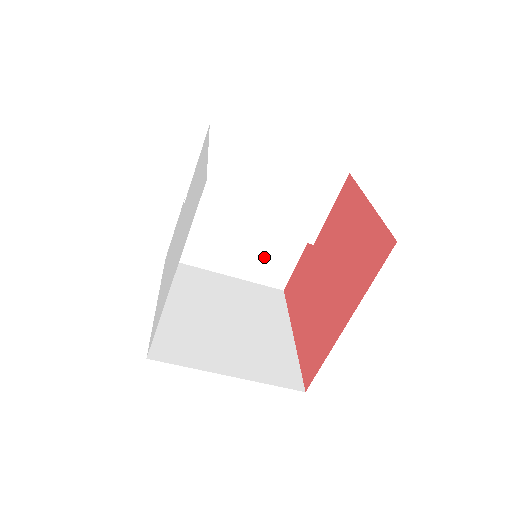
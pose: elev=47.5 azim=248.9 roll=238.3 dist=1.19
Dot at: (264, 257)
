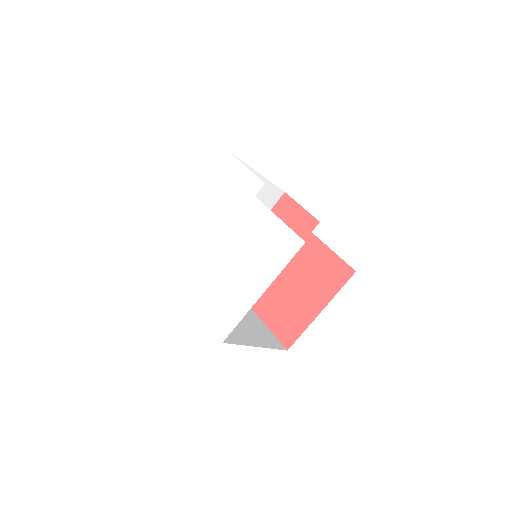
Dot at: occluded
